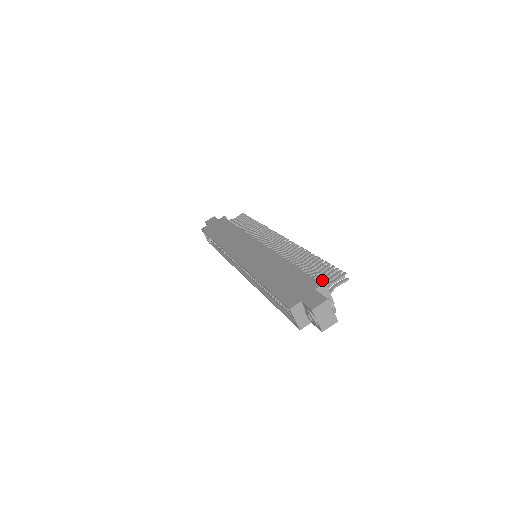
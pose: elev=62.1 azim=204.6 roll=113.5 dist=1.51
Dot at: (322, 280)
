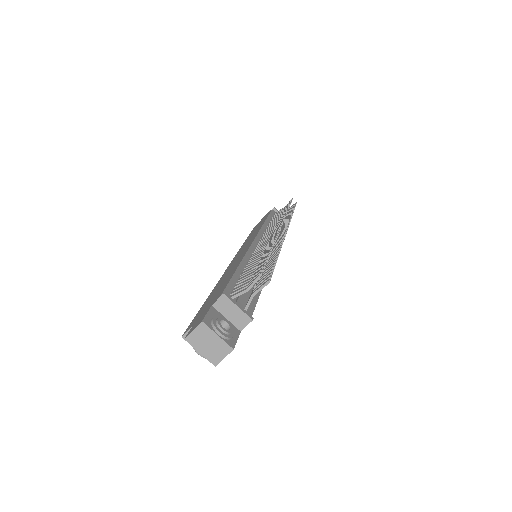
Dot at: (240, 288)
